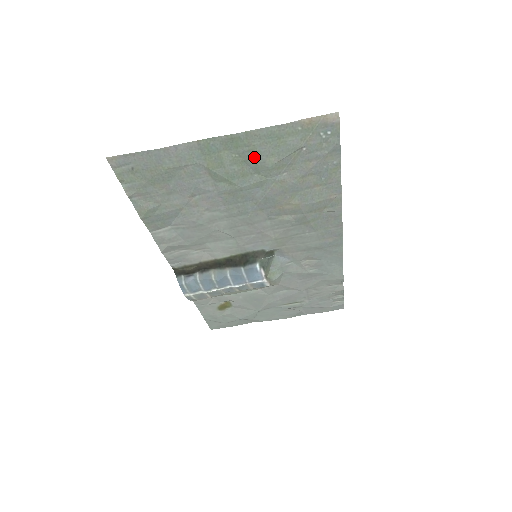
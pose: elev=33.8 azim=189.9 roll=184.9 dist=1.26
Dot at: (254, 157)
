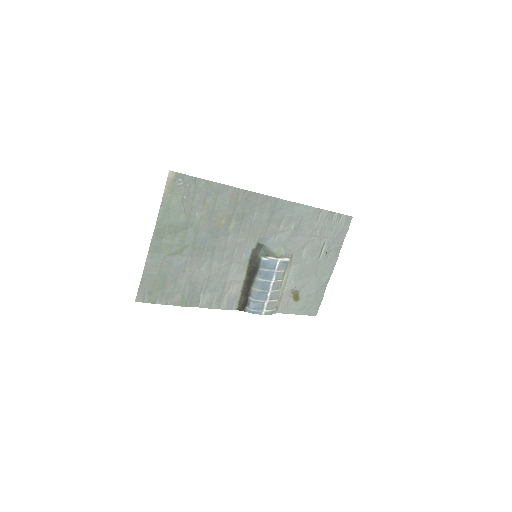
Dot at: (175, 226)
